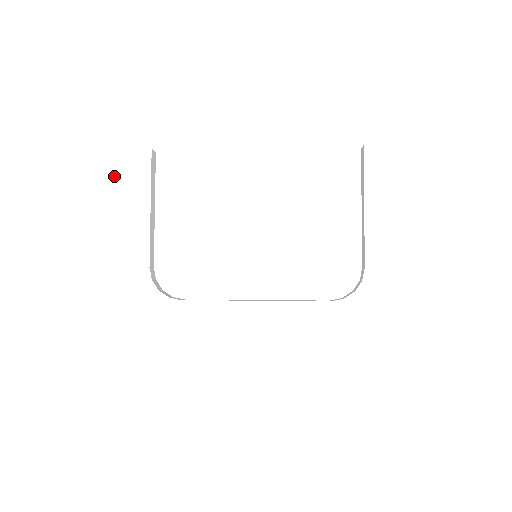
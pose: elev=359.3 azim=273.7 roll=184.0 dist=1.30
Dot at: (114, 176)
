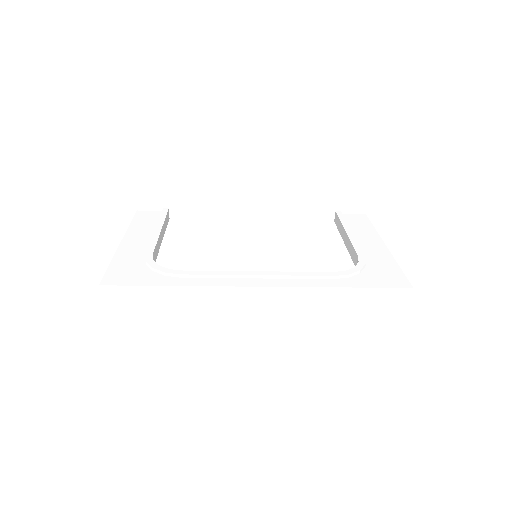
Dot at: (133, 219)
